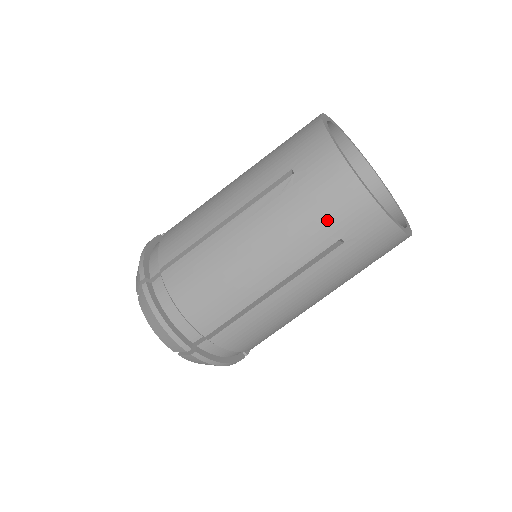
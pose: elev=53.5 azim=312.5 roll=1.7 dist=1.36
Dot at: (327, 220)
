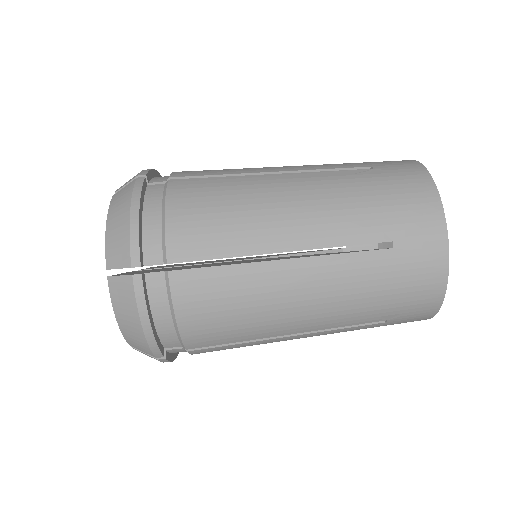
Dot at: (390, 214)
